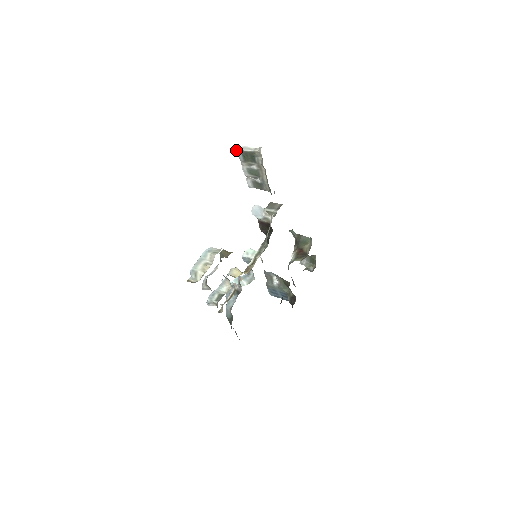
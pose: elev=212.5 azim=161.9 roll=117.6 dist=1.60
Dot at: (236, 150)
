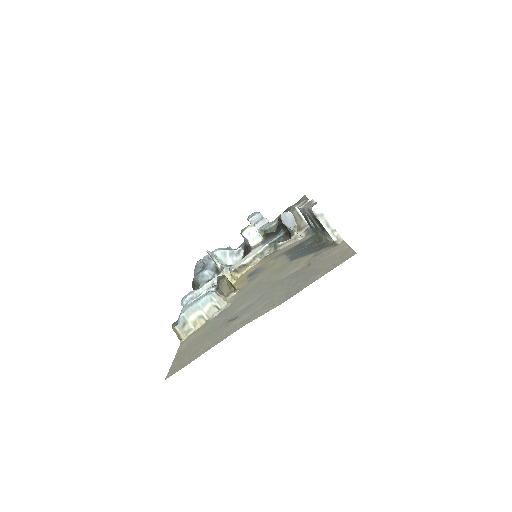
Dot at: (312, 209)
